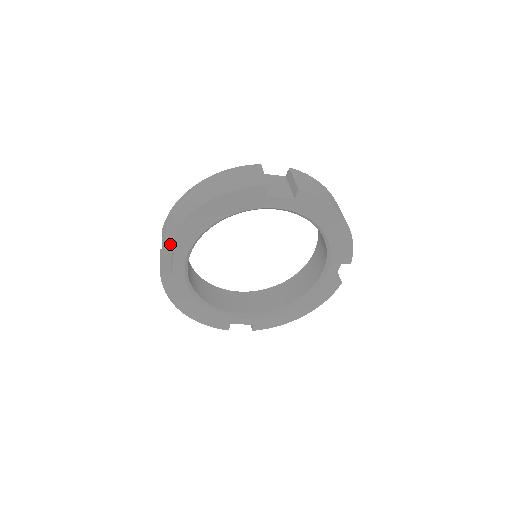
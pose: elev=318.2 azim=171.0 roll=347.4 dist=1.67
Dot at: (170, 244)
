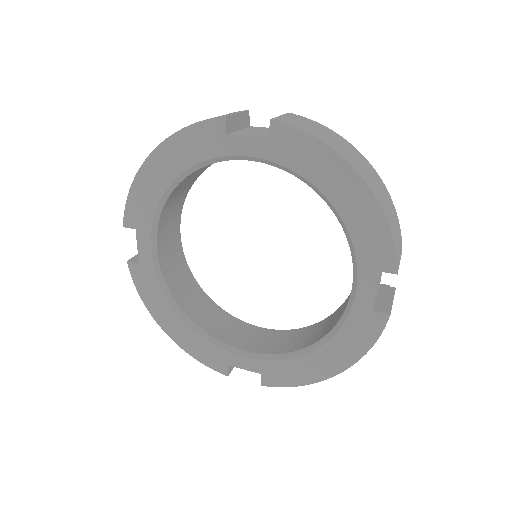
Dot at: (129, 214)
